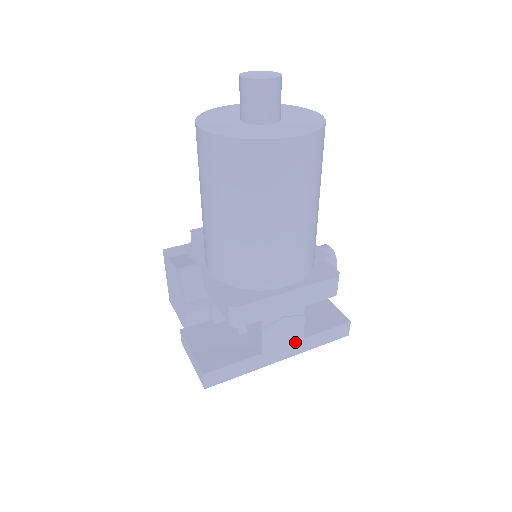
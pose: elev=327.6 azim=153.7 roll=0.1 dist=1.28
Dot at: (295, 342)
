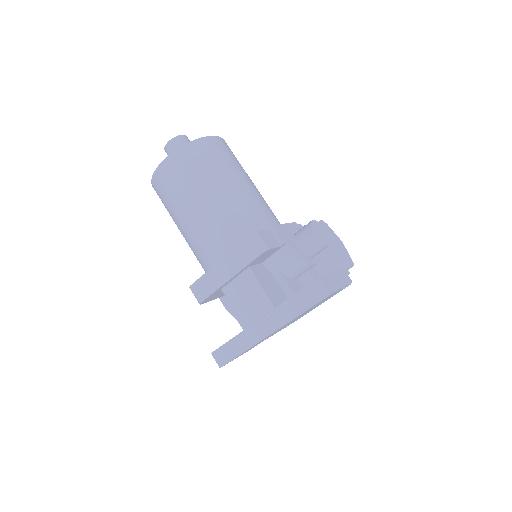
Dot at: (268, 312)
